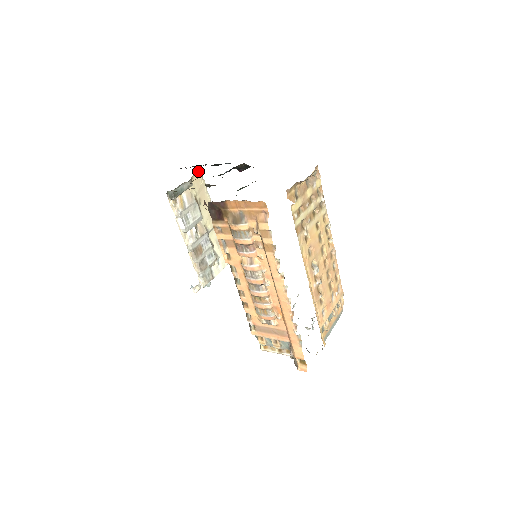
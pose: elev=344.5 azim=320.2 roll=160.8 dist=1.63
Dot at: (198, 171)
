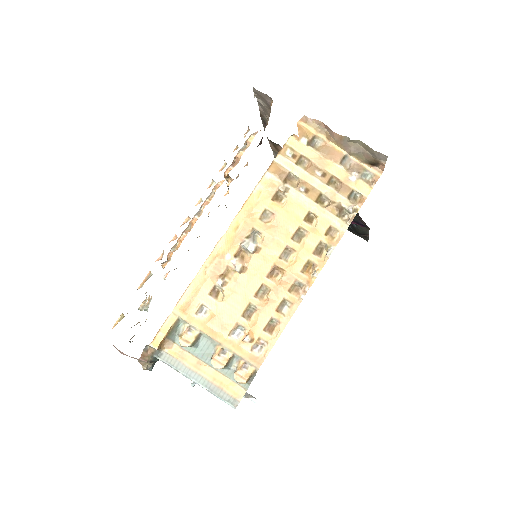
Dot at: occluded
